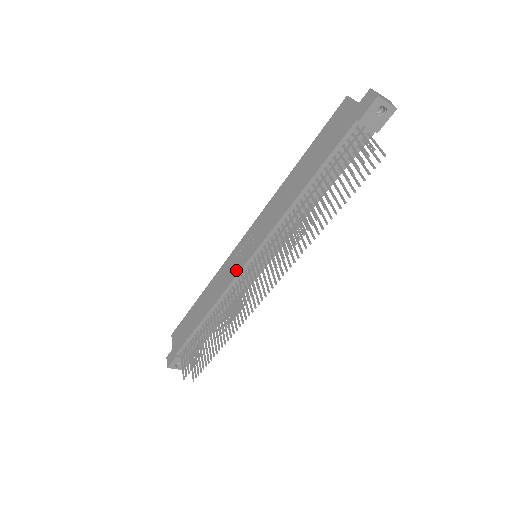
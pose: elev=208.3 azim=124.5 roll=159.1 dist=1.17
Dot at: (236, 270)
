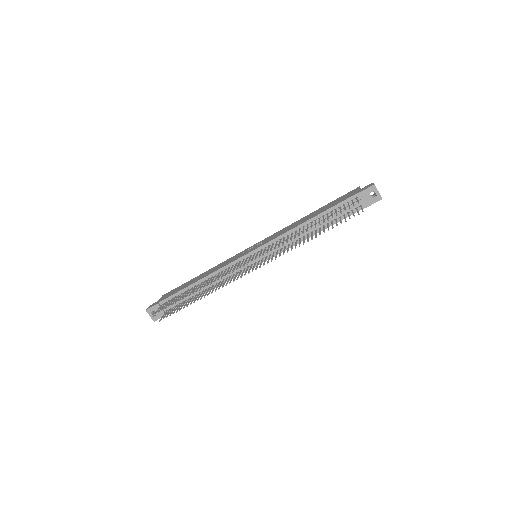
Dot at: (239, 257)
